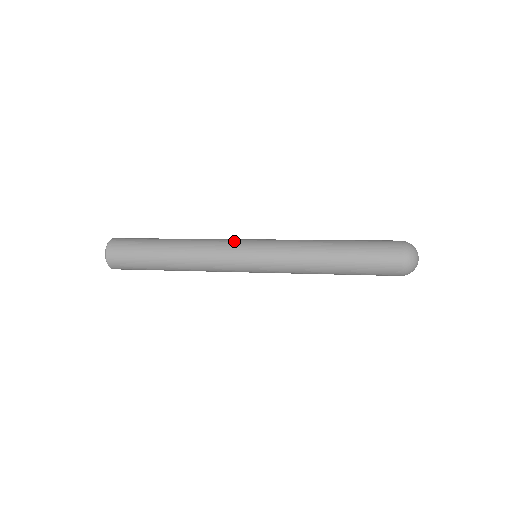
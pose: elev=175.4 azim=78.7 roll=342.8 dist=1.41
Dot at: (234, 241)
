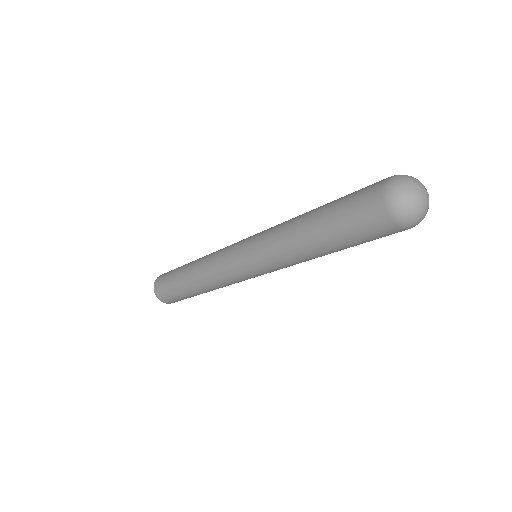
Dot at: occluded
